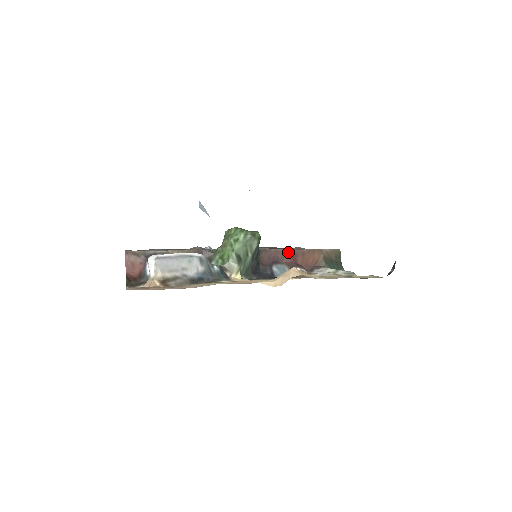
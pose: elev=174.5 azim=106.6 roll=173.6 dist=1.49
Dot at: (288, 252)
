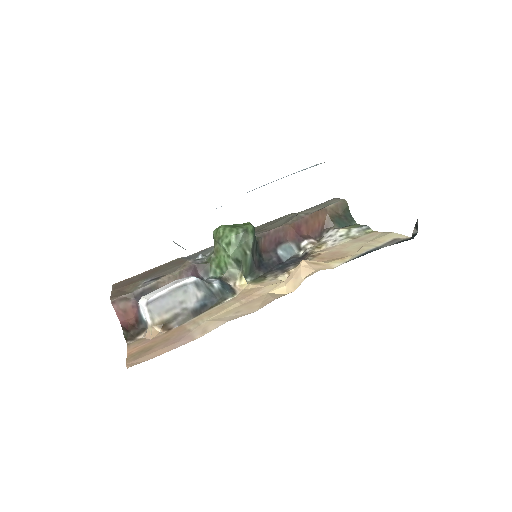
Dot at: (289, 227)
